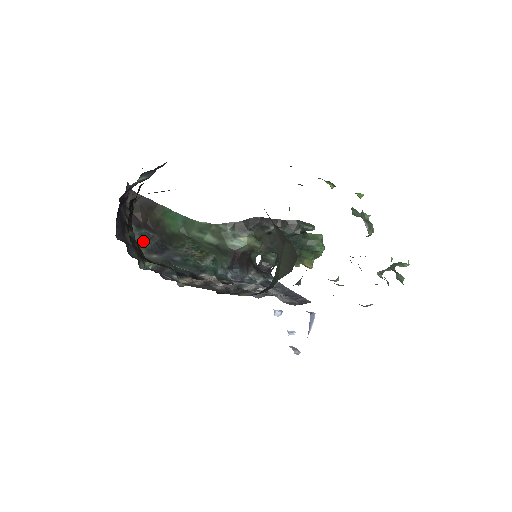
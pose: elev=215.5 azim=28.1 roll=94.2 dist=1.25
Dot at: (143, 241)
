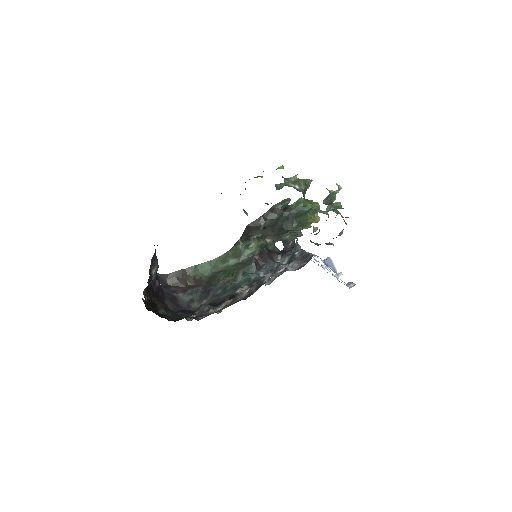
Dot at: (193, 298)
